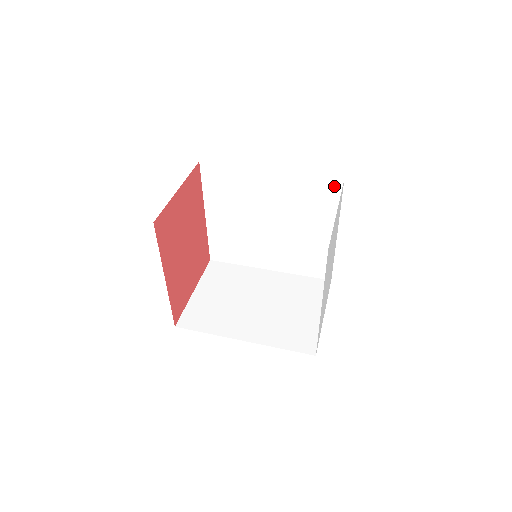
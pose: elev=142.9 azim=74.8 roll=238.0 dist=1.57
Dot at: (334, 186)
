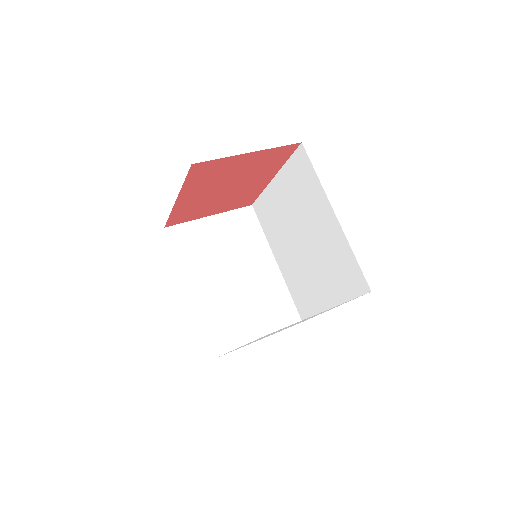
Dot at: (361, 285)
